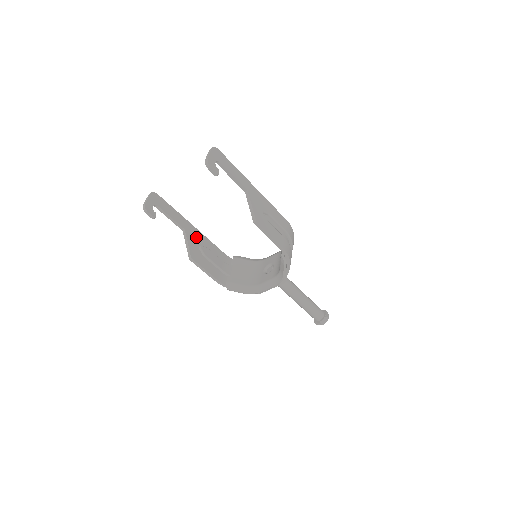
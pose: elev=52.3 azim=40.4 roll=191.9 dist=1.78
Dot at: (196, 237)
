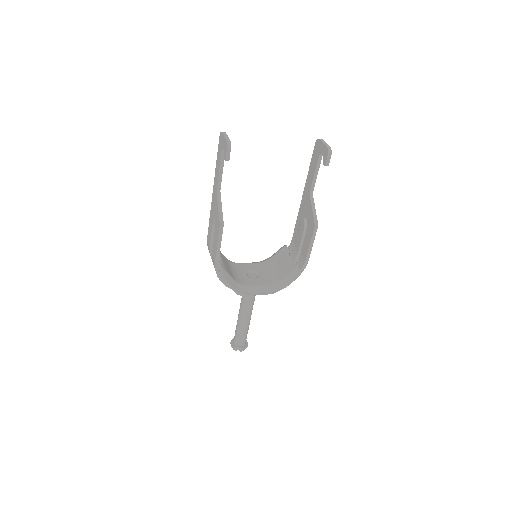
Dot at: occluded
